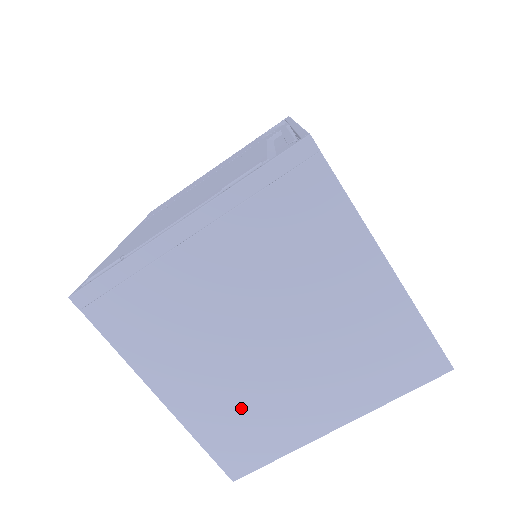
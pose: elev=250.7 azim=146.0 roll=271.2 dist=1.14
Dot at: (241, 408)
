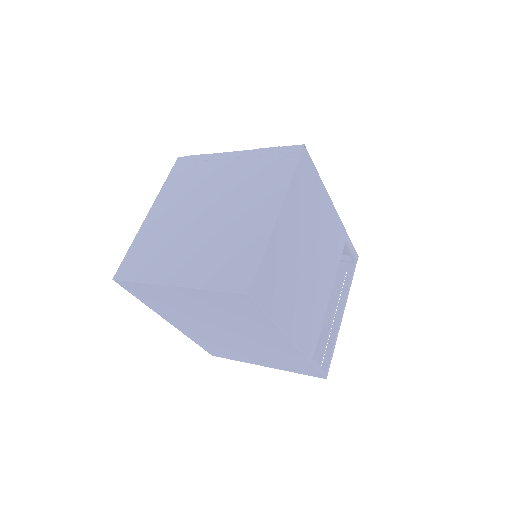
Dot at: (161, 241)
